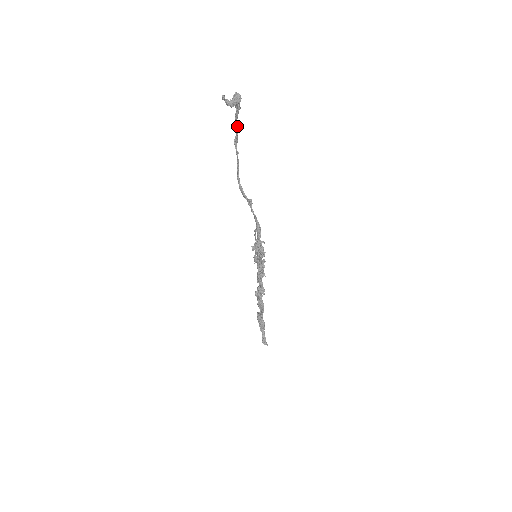
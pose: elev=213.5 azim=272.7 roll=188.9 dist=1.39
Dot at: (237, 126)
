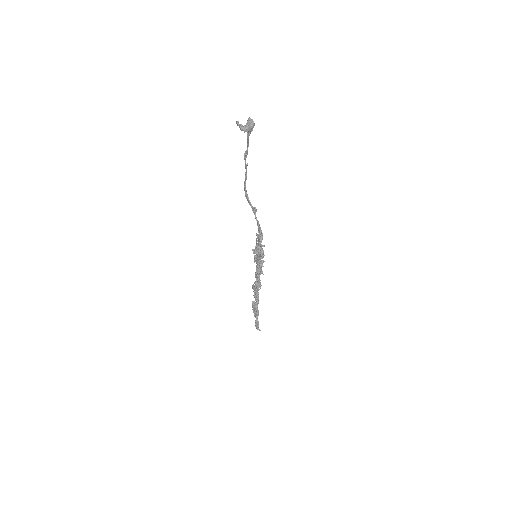
Dot at: (248, 143)
